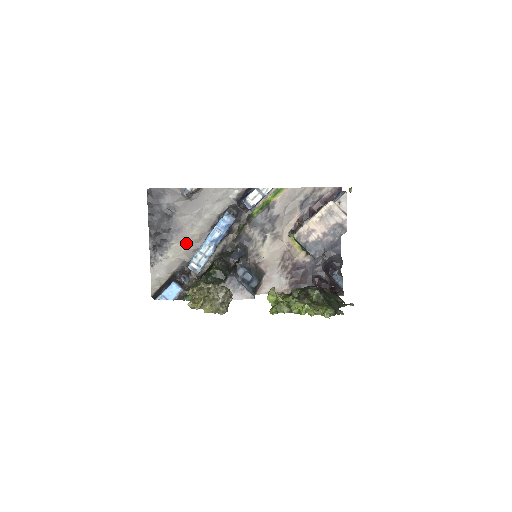
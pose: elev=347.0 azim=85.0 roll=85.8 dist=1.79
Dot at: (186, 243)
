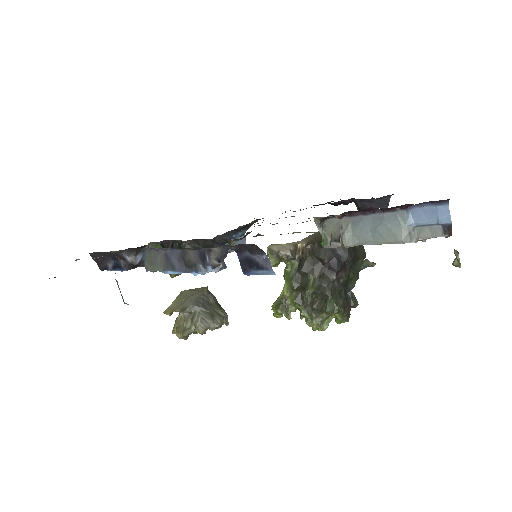
Dot at: occluded
